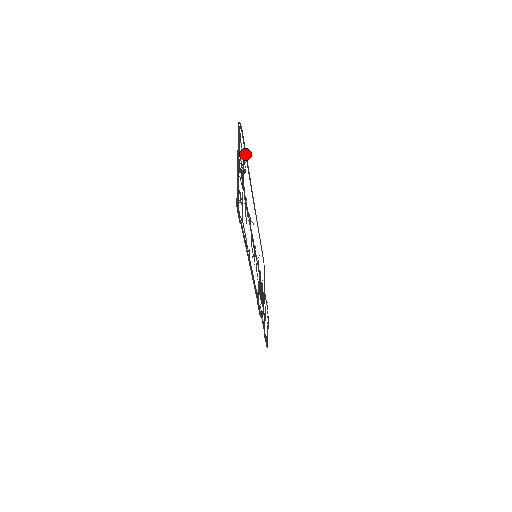
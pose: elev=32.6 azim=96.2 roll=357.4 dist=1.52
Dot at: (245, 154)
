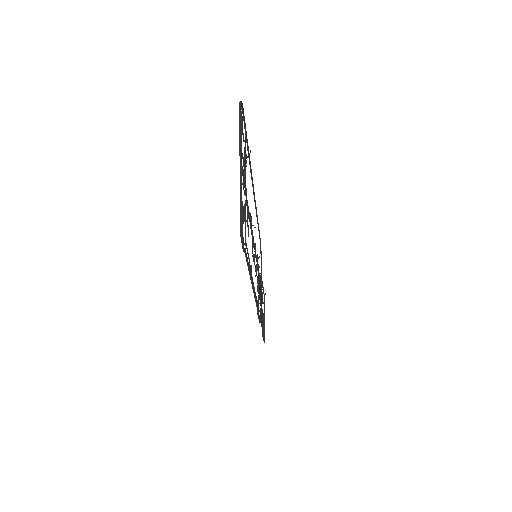
Dot at: occluded
